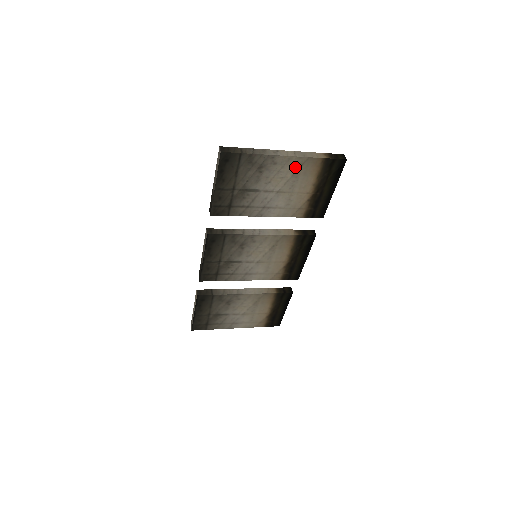
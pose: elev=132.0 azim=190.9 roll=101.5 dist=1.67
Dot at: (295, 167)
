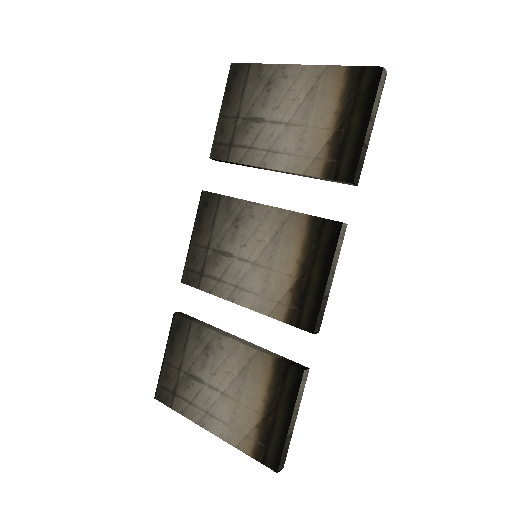
Dot at: (310, 83)
